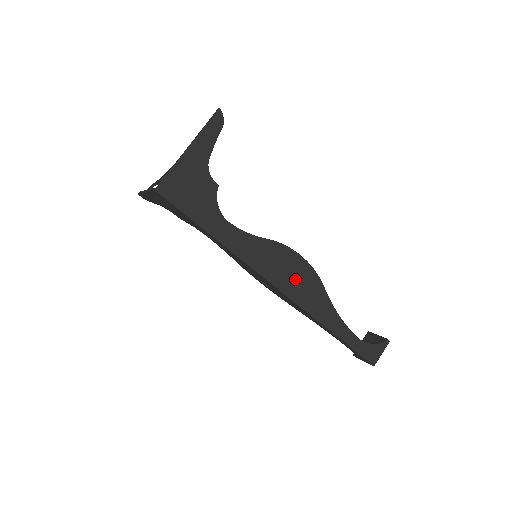
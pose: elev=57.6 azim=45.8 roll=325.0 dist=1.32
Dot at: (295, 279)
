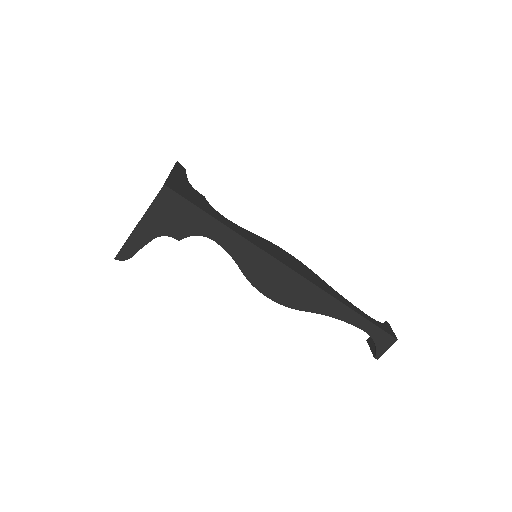
Dot at: (296, 266)
